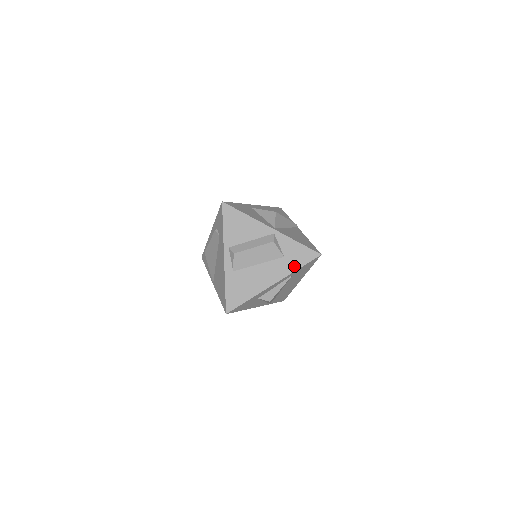
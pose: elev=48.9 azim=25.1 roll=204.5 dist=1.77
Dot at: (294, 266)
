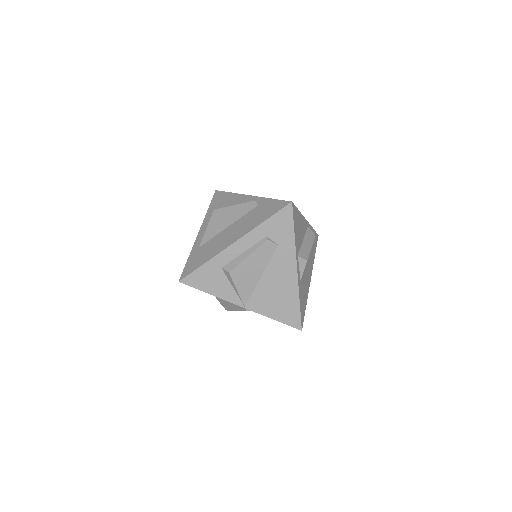
Dot at: (314, 254)
